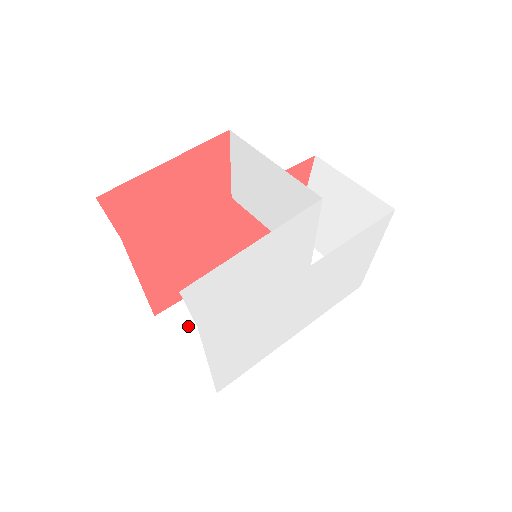
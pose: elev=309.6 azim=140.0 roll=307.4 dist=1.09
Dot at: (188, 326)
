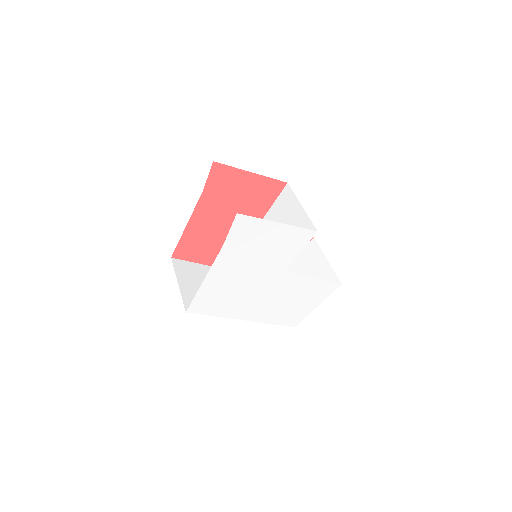
Dot at: (187, 275)
